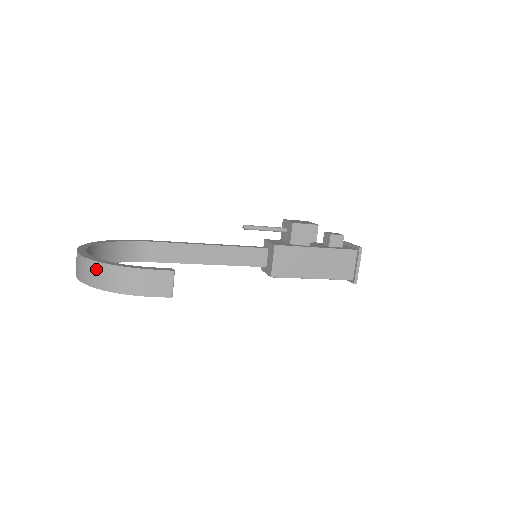
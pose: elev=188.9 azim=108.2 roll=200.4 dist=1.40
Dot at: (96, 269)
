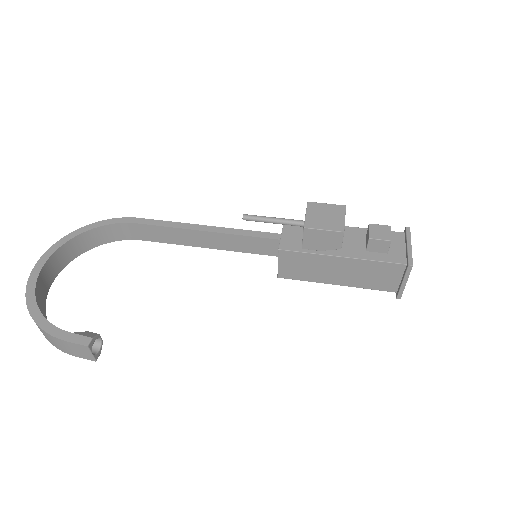
Dot at: occluded
